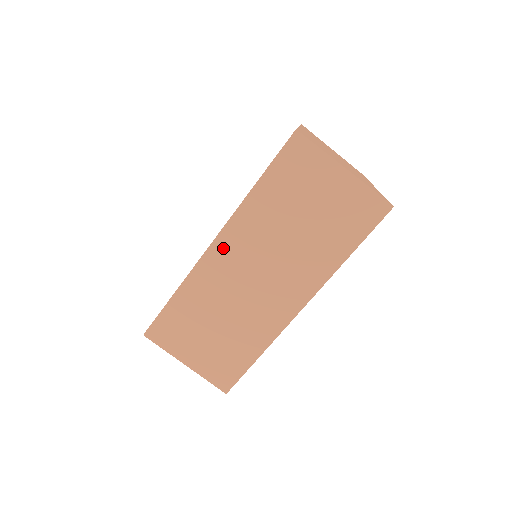
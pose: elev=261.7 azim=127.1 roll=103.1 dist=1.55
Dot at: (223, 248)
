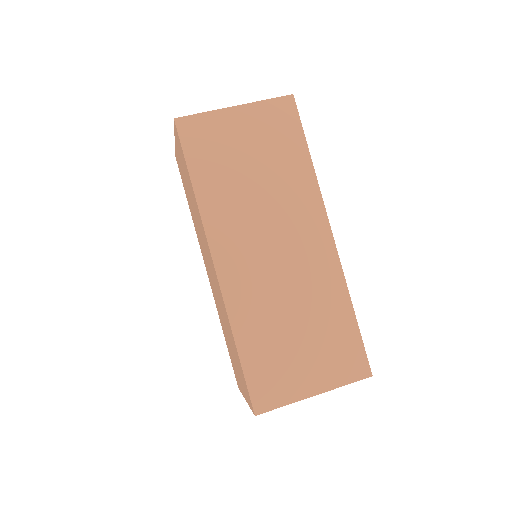
Dot at: (226, 259)
